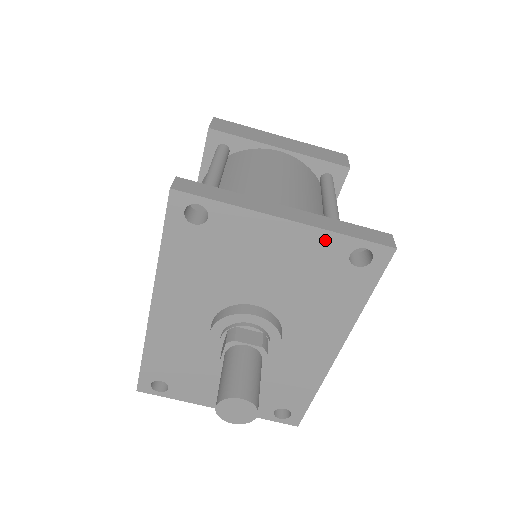
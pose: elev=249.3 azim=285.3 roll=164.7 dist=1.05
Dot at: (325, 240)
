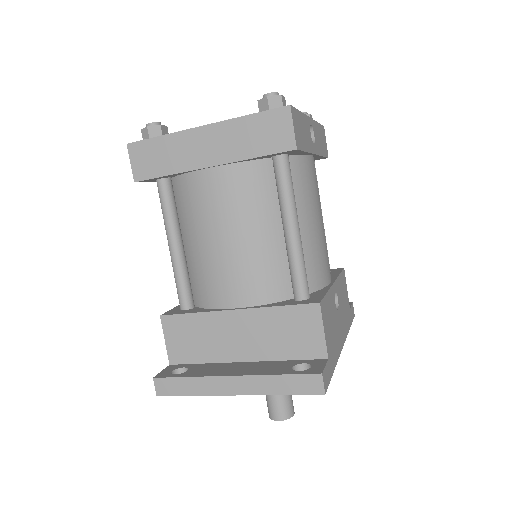
Dot at: occluded
